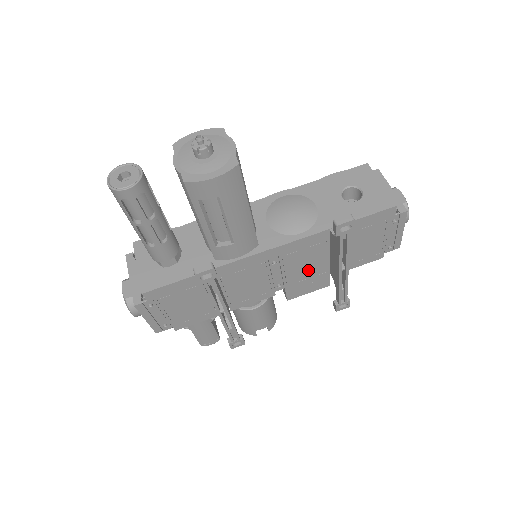
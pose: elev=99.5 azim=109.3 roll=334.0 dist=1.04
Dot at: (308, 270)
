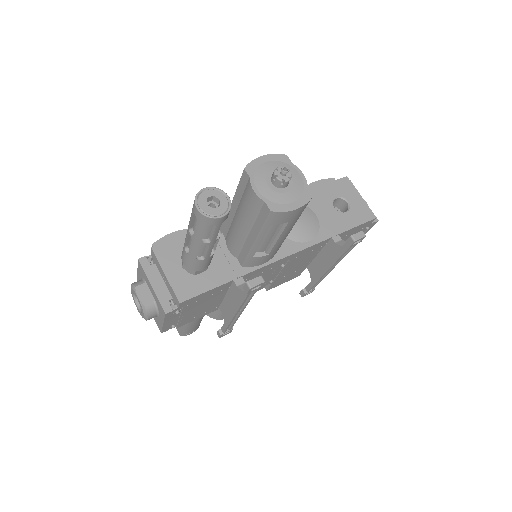
Dot at: (296, 267)
